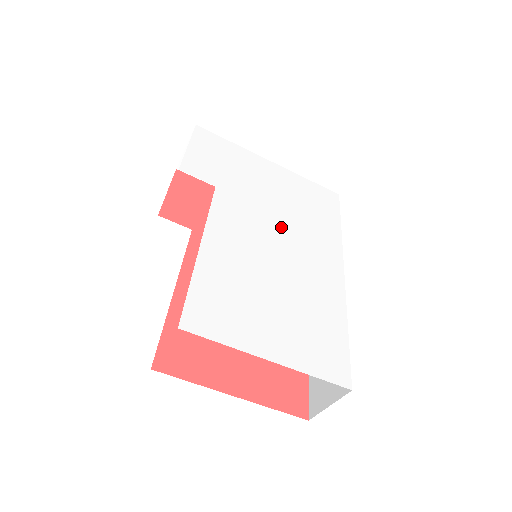
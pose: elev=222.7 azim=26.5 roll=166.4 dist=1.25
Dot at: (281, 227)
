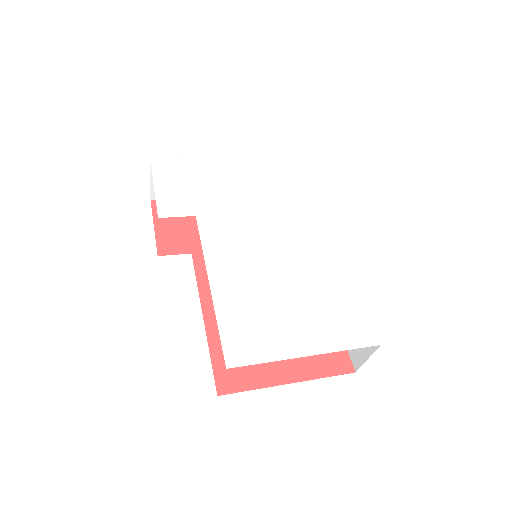
Dot at: (266, 224)
